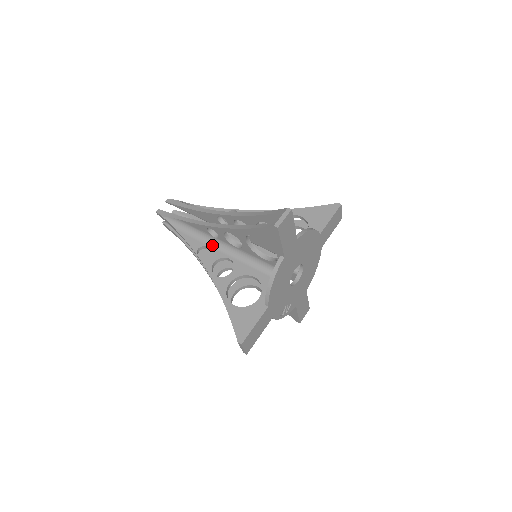
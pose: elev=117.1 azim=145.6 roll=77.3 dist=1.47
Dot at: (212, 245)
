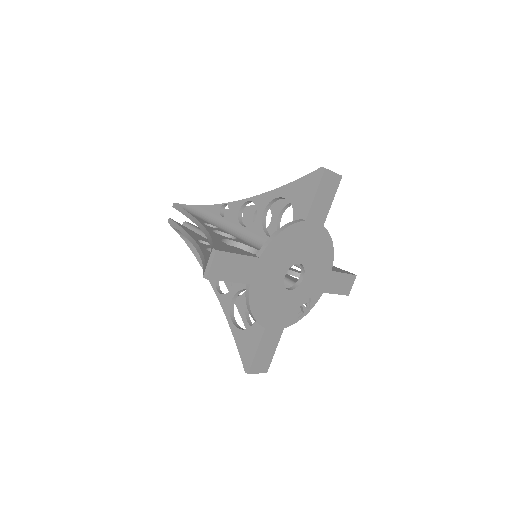
Dot at: occluded
